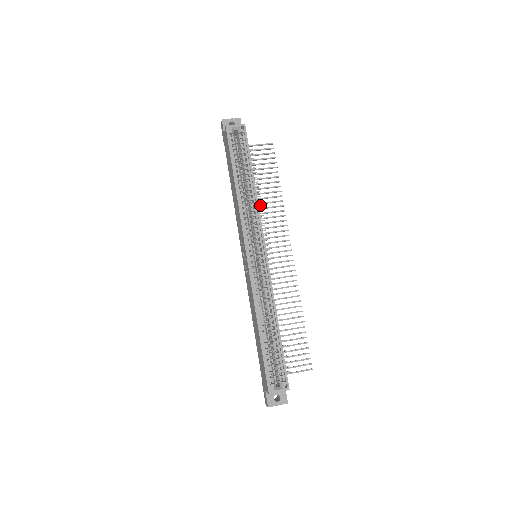
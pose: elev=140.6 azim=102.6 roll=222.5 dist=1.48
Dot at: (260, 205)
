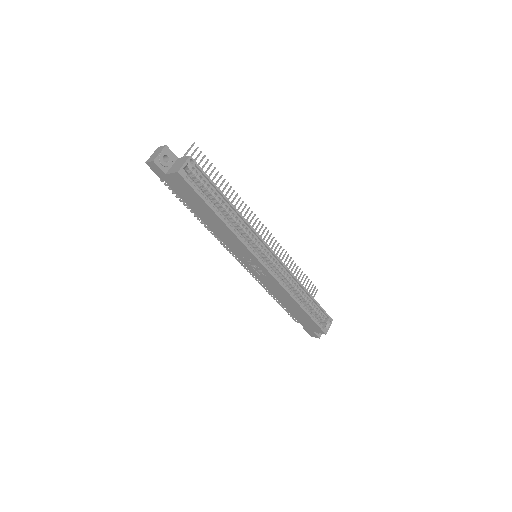
Dot at: occluded
